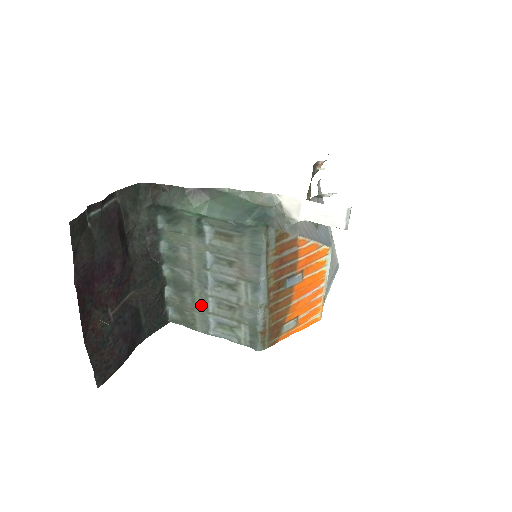
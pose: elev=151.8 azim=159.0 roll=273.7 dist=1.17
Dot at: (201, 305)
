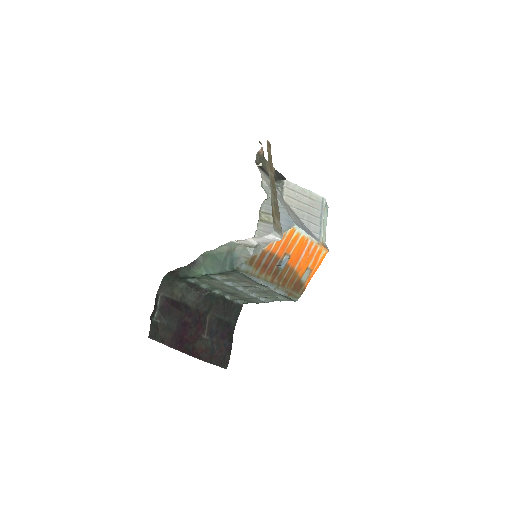
Dot at: (248, 297)
